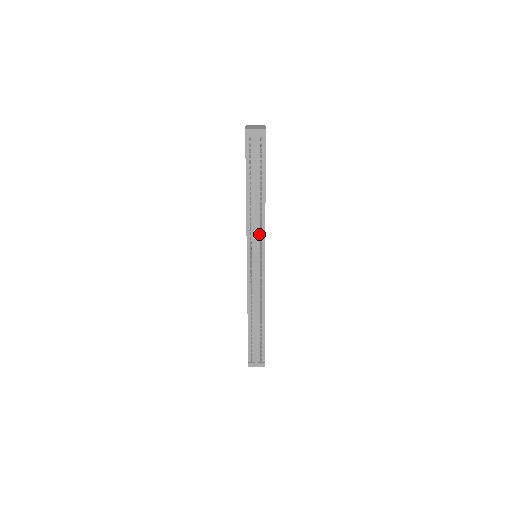
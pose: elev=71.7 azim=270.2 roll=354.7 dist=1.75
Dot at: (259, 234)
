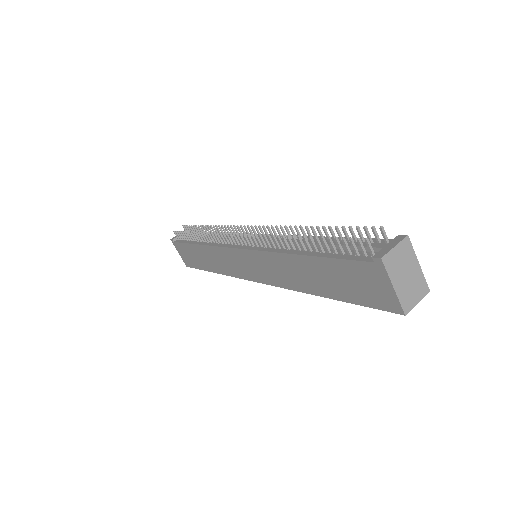
Dot at: occluded
